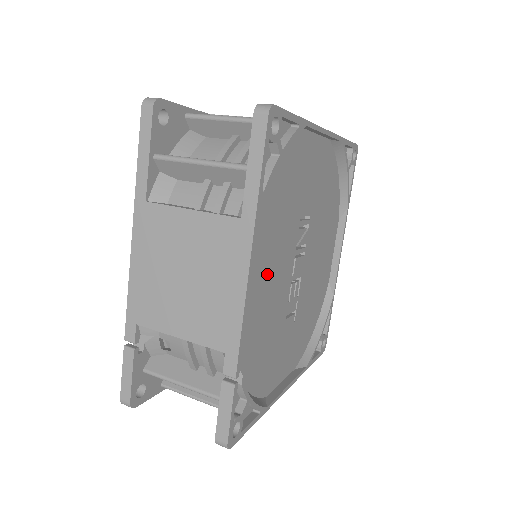
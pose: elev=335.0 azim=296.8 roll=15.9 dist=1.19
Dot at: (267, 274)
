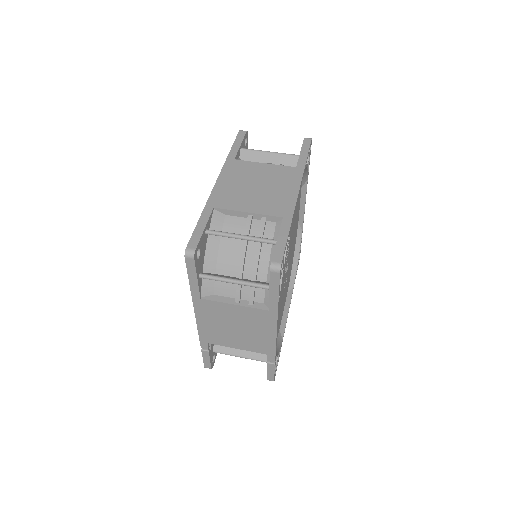
Dot at: occluded
